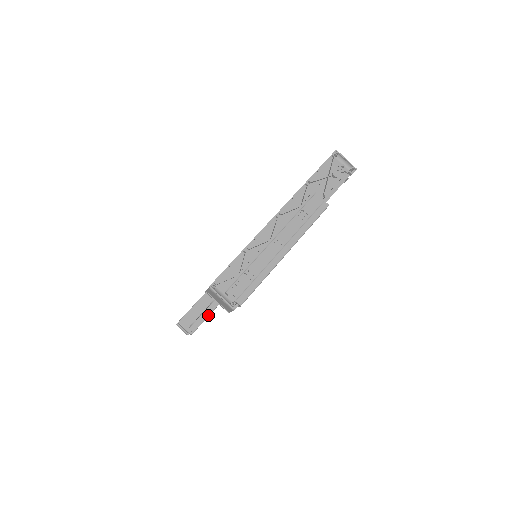
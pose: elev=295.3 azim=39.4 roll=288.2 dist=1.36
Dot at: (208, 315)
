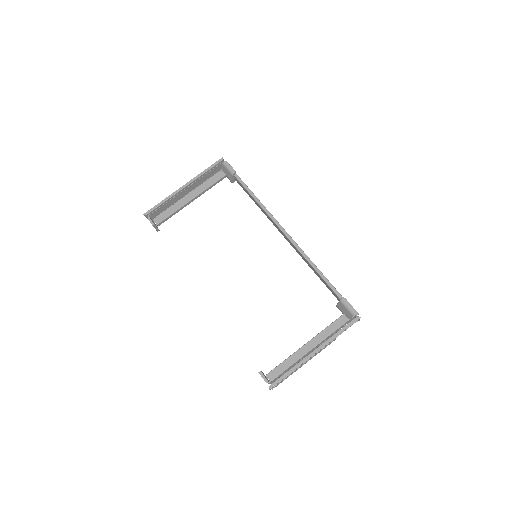
Dot at: occluded
